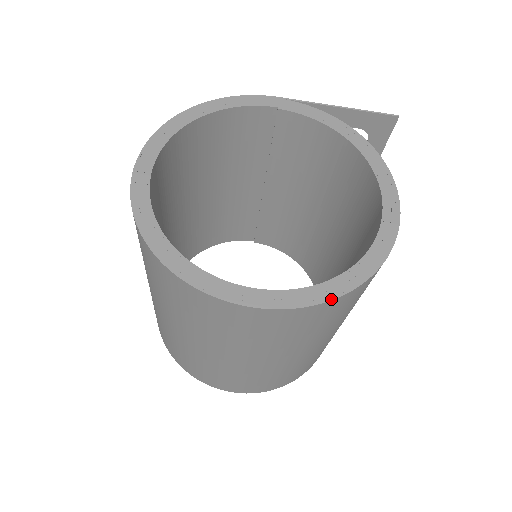
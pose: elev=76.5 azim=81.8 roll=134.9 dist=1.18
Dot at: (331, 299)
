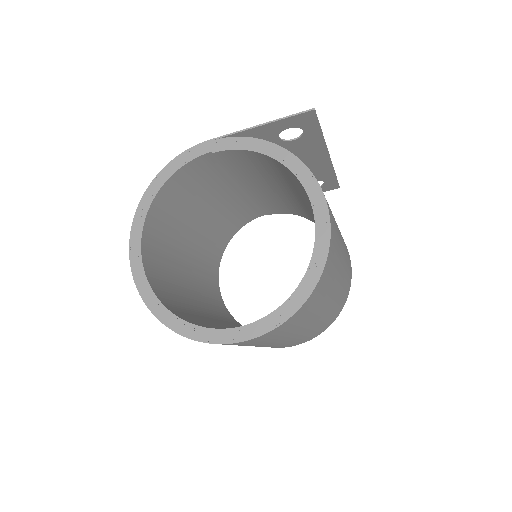
Dot at: (288, 318)
